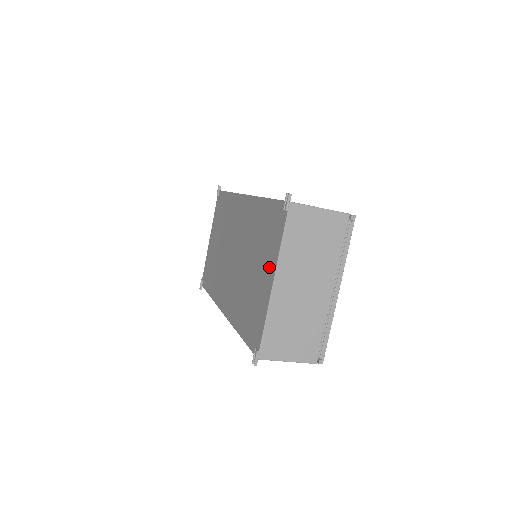
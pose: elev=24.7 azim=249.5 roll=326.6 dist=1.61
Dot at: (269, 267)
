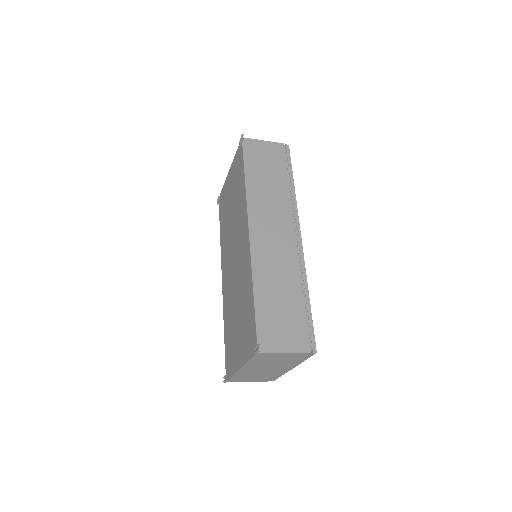
Dot at: (241, 353)
